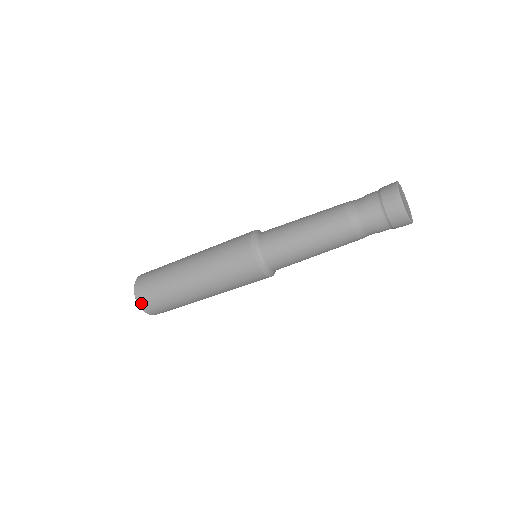
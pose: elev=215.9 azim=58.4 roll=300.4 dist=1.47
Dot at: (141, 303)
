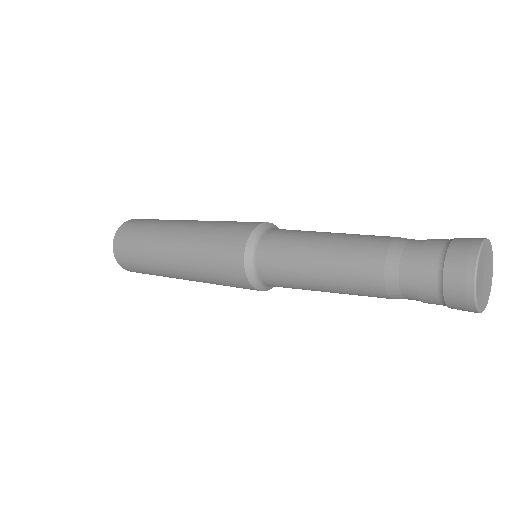
Dot at: occluded
